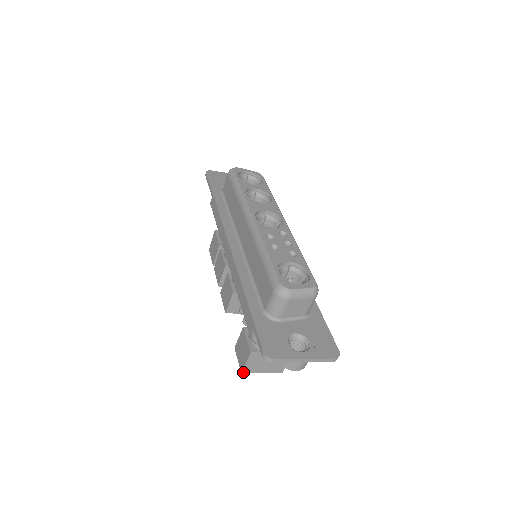
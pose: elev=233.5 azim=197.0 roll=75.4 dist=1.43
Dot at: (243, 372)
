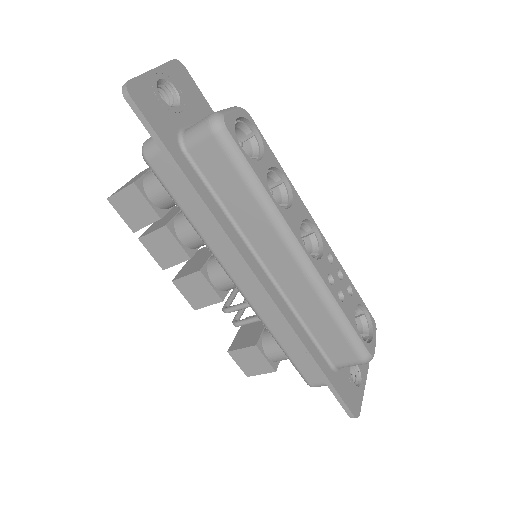
Dot at: (249, 375)
